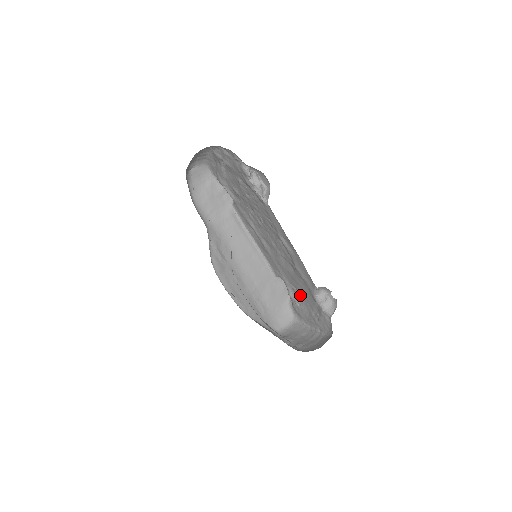
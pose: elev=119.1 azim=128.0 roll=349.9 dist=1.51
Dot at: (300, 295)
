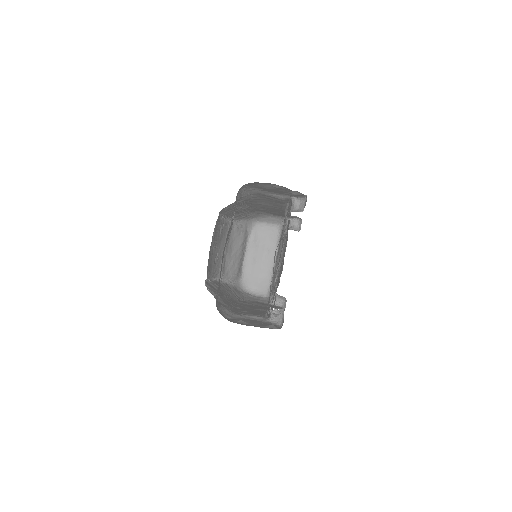
Dot at: occluded
